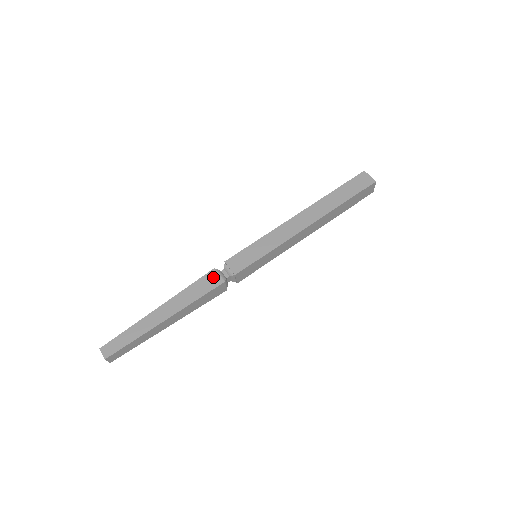
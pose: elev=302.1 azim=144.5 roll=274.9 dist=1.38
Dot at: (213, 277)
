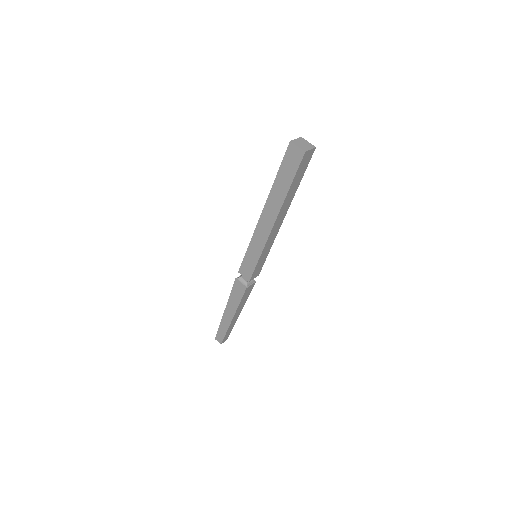
Dot at: (238, 286)
